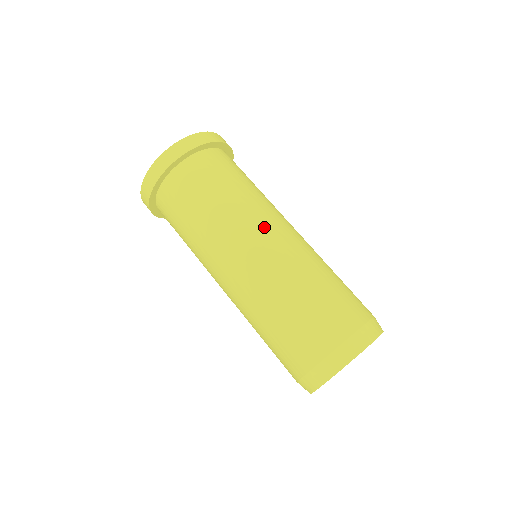
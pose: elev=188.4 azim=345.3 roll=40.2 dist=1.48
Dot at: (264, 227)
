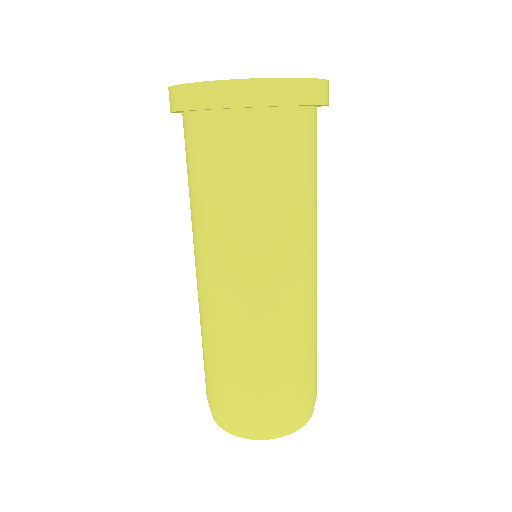
Dot at: (218, 268)
